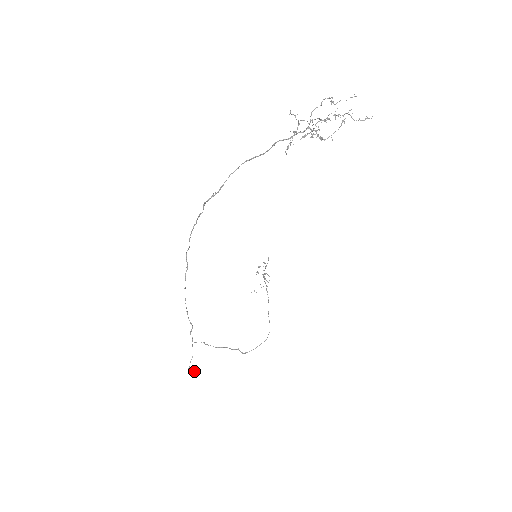
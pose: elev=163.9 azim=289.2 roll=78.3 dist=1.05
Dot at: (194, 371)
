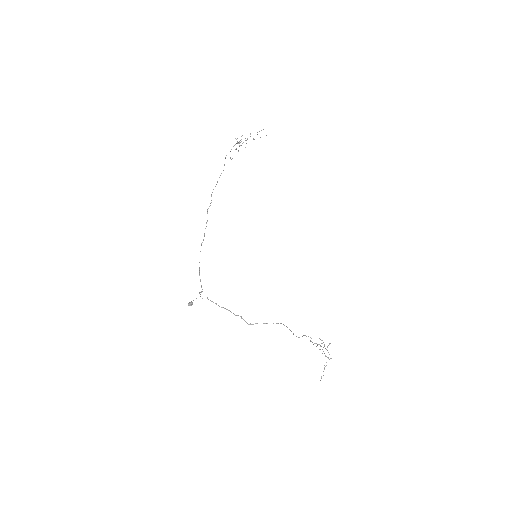
Dot at: (191, 303)
